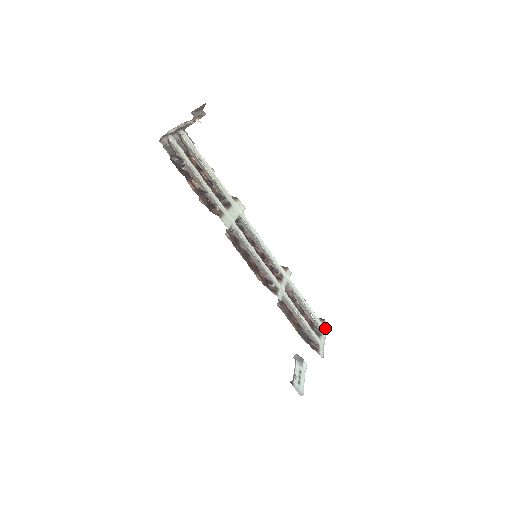
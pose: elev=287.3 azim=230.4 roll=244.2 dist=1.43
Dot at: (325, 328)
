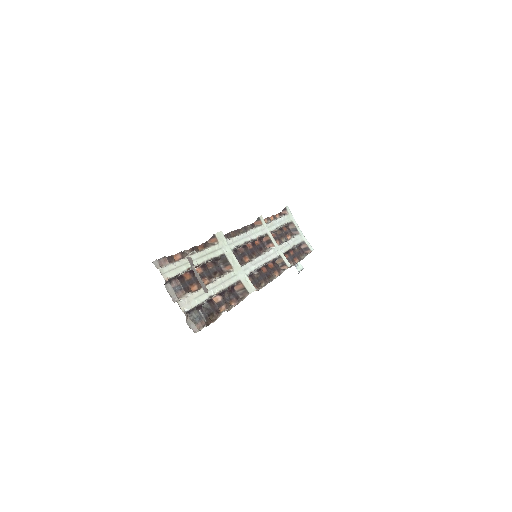
Dot at: (290, 214)
